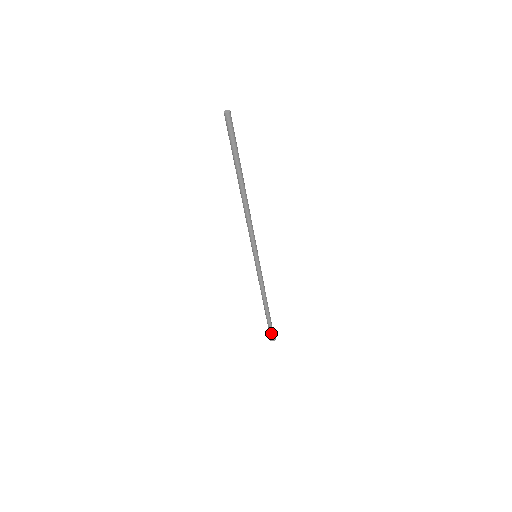
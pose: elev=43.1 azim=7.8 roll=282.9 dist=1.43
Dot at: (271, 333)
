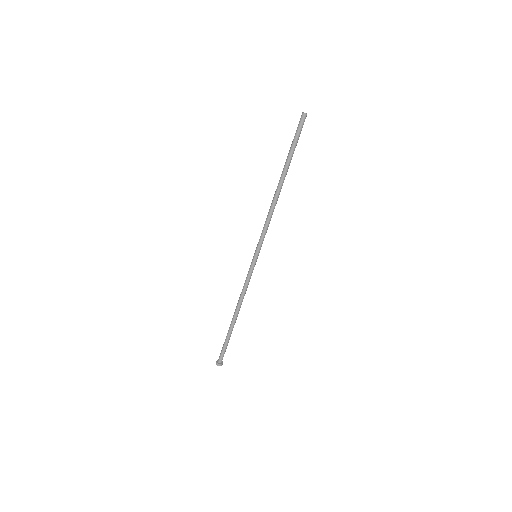
Dot at: (222, 355)
